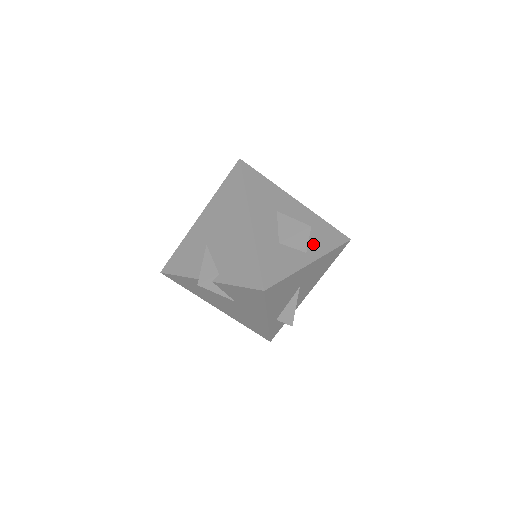
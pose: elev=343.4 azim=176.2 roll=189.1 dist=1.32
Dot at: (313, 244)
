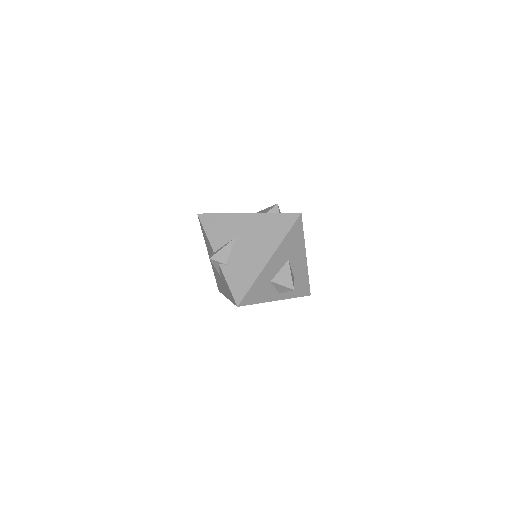
Dot at: occluded
